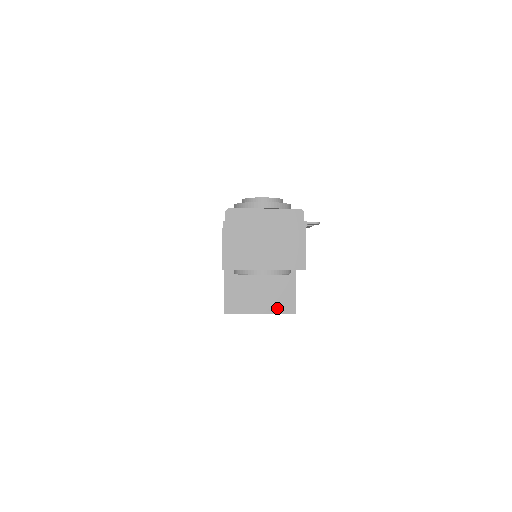
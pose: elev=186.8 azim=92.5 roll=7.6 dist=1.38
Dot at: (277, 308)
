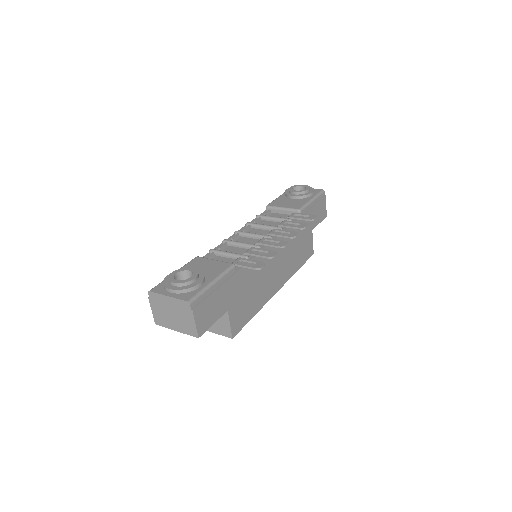
Dot at: (221, 332)
